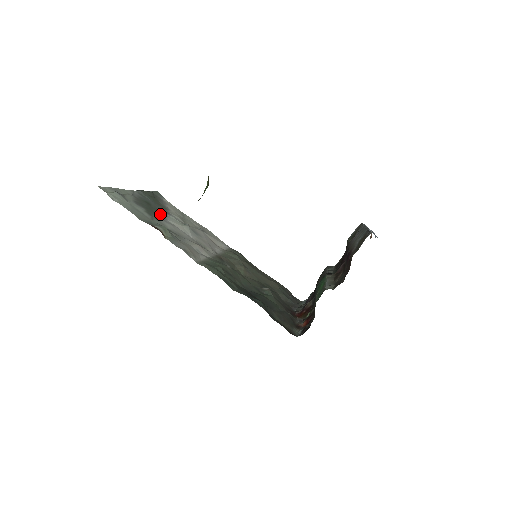
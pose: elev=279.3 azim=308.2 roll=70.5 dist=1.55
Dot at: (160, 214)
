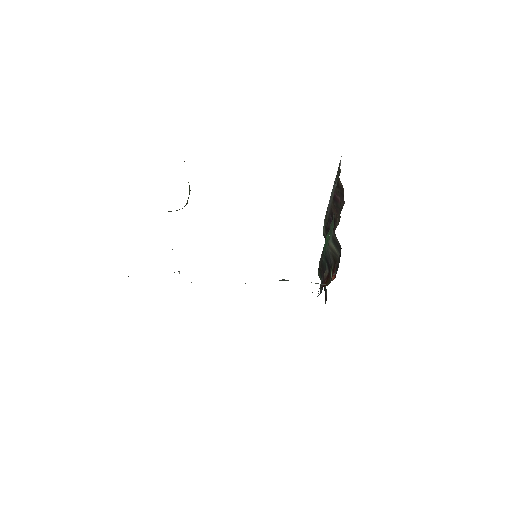
Dot at: occluded
